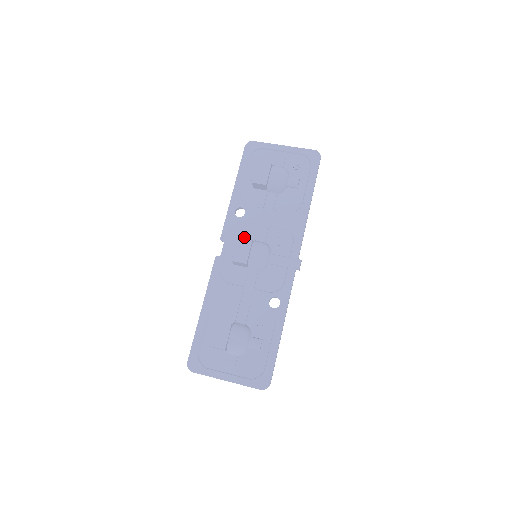
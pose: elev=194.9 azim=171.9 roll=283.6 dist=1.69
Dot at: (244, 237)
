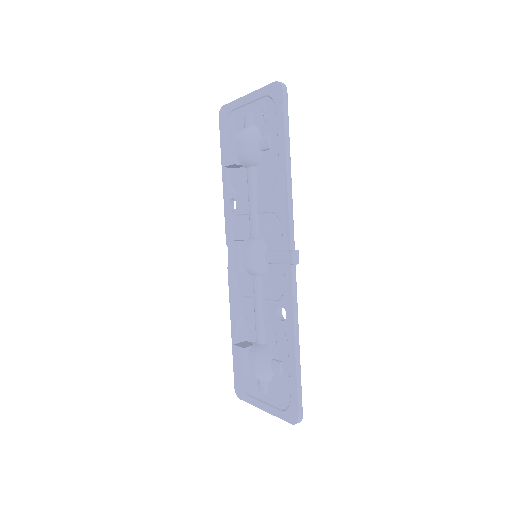
Dot at: (242, 235)
